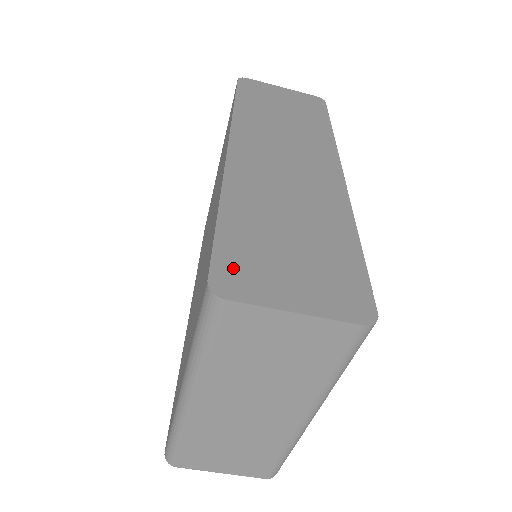
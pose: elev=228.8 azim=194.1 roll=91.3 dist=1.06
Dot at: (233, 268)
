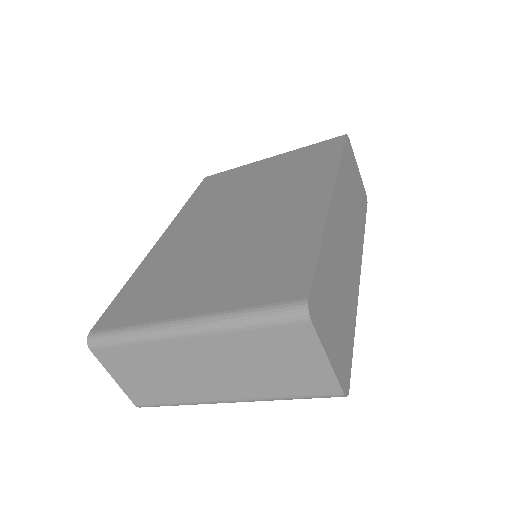
Dot at: (318, 299)
